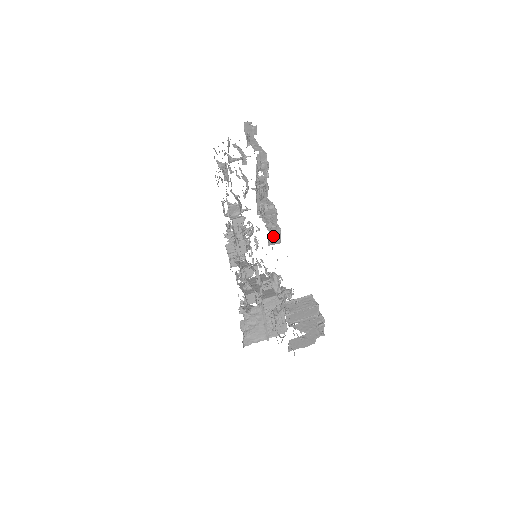
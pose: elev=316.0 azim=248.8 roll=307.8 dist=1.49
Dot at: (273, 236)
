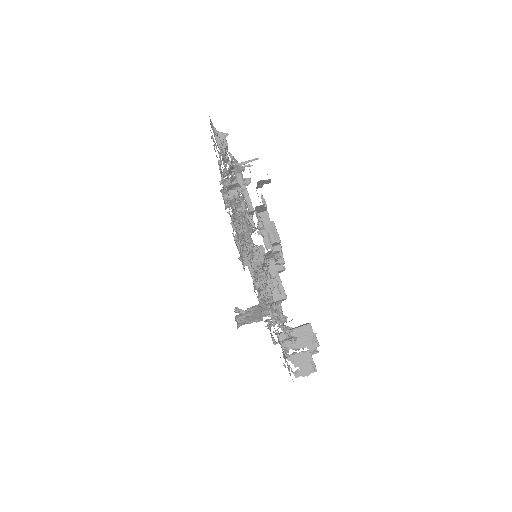
Dot at: (278, 301)
